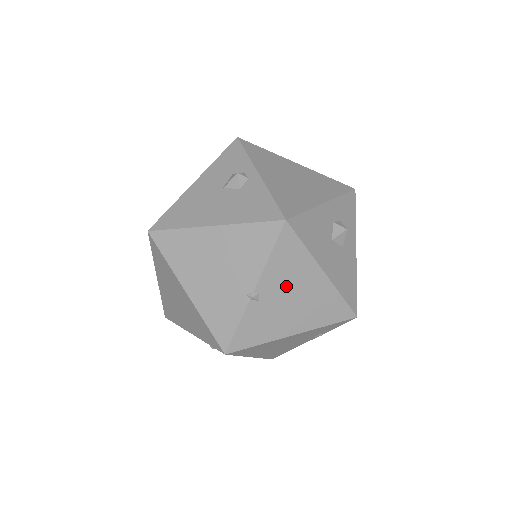
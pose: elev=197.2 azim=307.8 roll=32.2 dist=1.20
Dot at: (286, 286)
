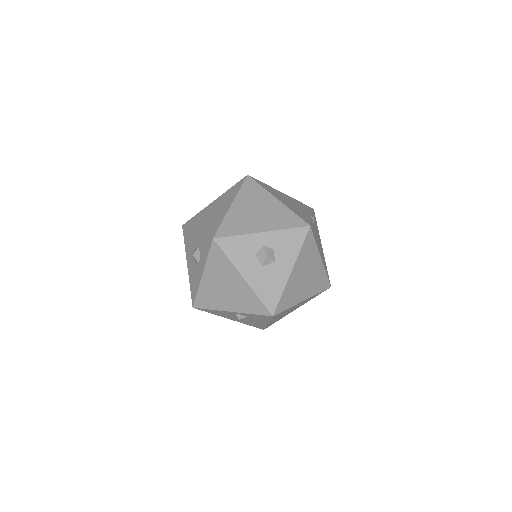
Dot at: (317, 232)
